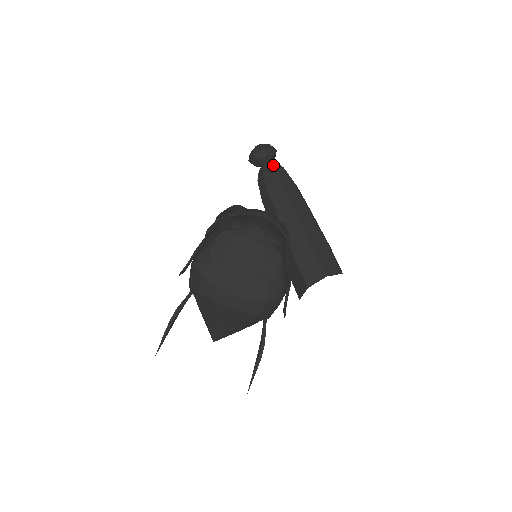
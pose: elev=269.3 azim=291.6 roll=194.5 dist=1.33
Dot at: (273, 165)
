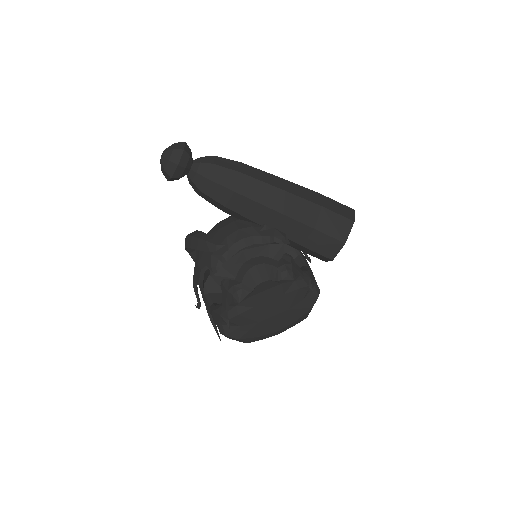
Dot at: (202, 172)
